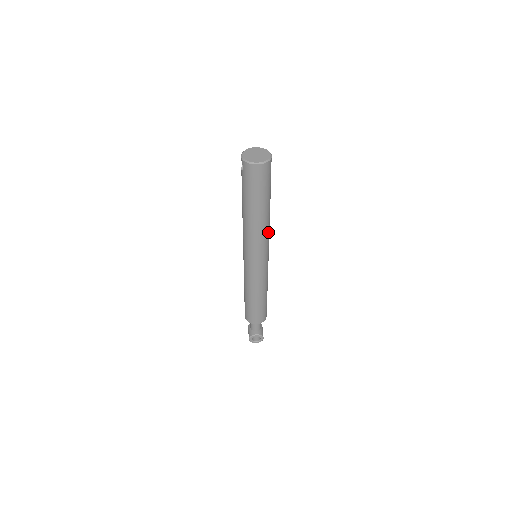
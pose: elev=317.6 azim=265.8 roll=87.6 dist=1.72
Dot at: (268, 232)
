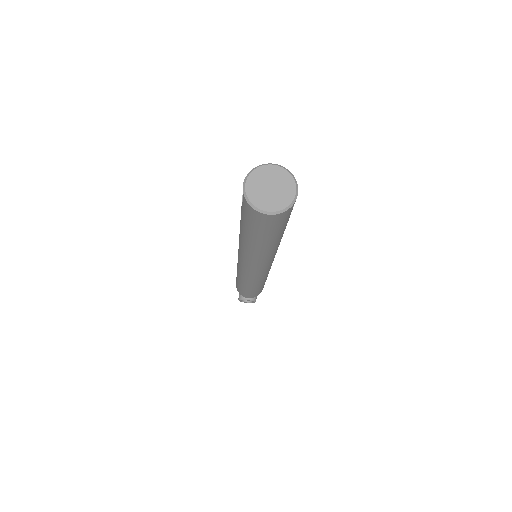
Dot at: (275, 252)
